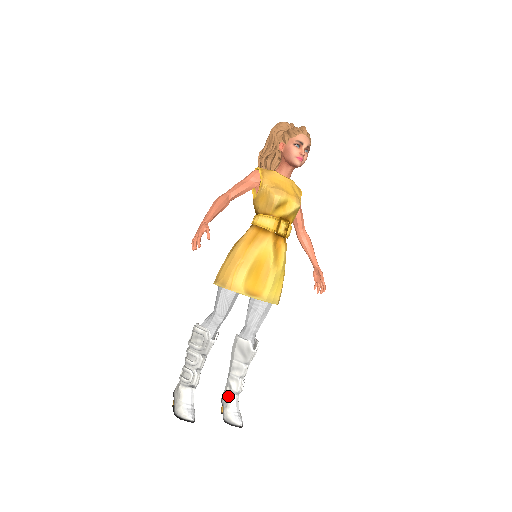
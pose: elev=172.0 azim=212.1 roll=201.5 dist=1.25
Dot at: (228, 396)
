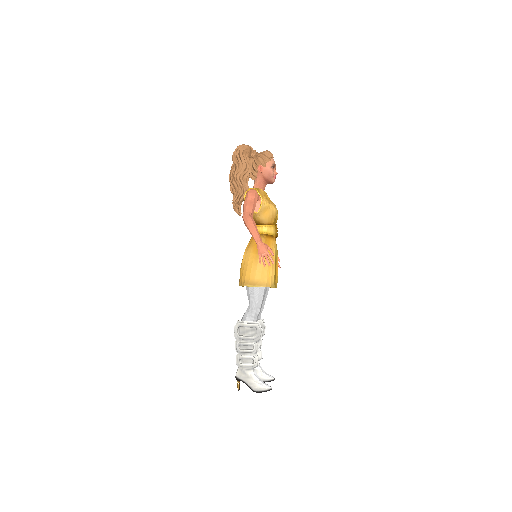
Dot at: occluded
